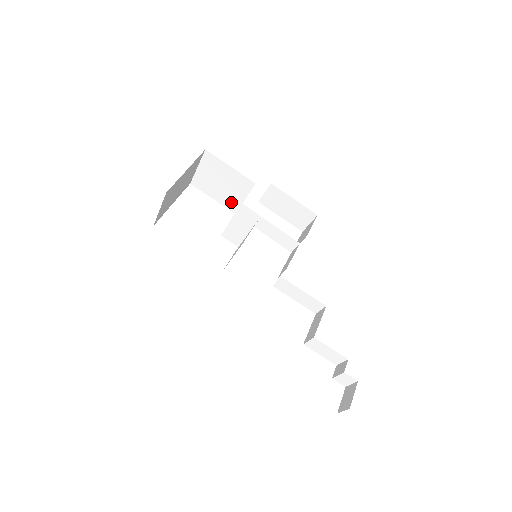
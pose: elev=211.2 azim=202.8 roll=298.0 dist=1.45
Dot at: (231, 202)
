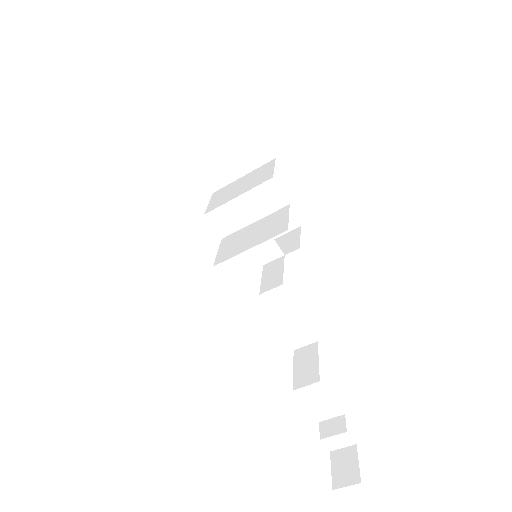
Dot at: (217, 174)
